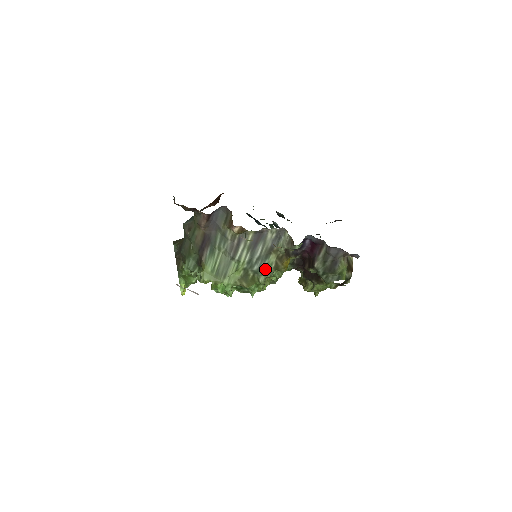
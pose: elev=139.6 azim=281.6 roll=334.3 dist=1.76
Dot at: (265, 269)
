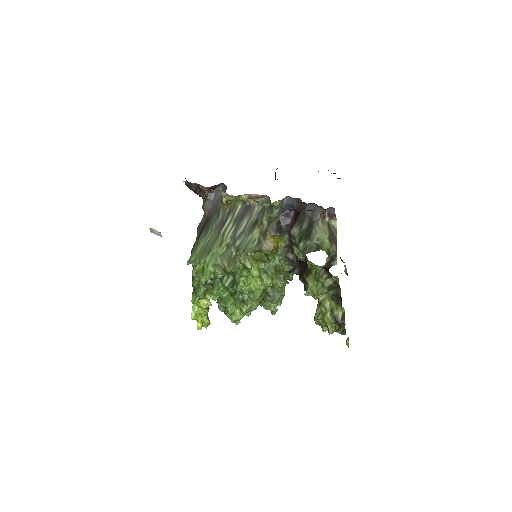
Dot at: (247, 245)
